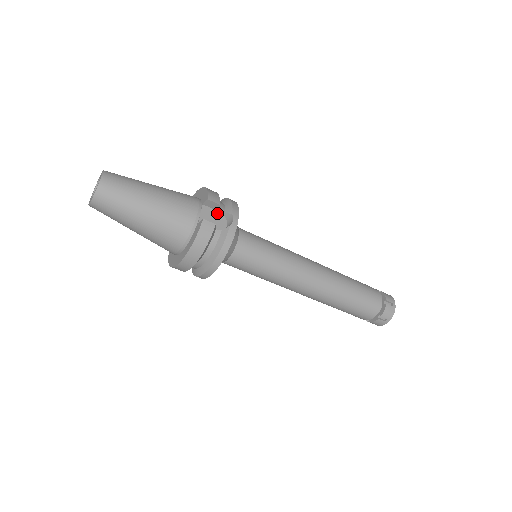
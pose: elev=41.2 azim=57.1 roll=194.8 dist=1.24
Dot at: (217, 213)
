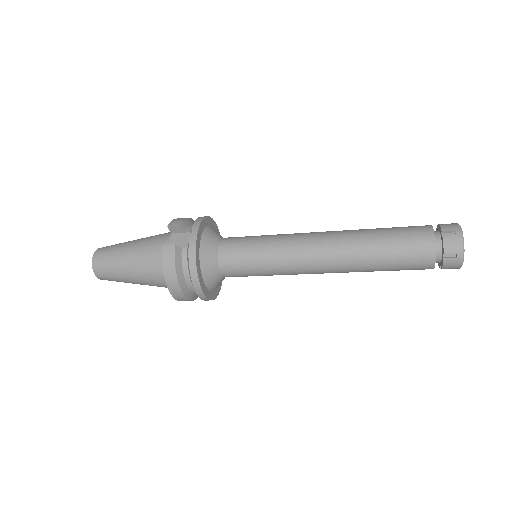
Dot at: (186, 234)
